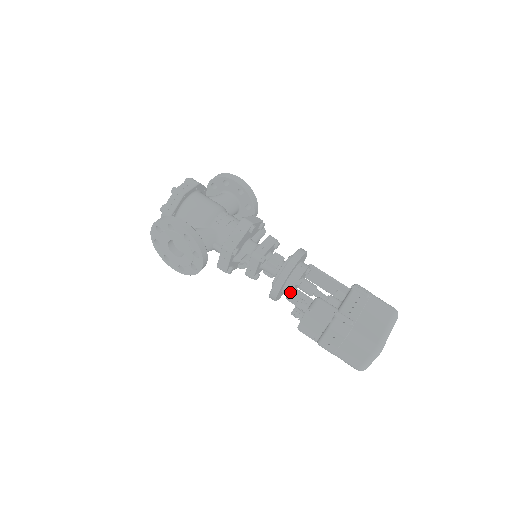
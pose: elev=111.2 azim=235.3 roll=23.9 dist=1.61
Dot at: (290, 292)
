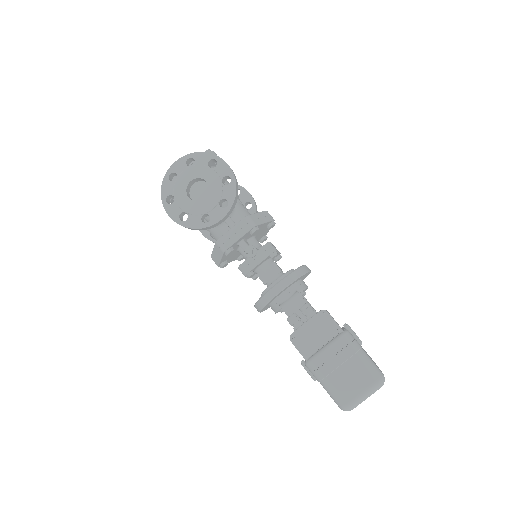
Dot at: (292, 297)
